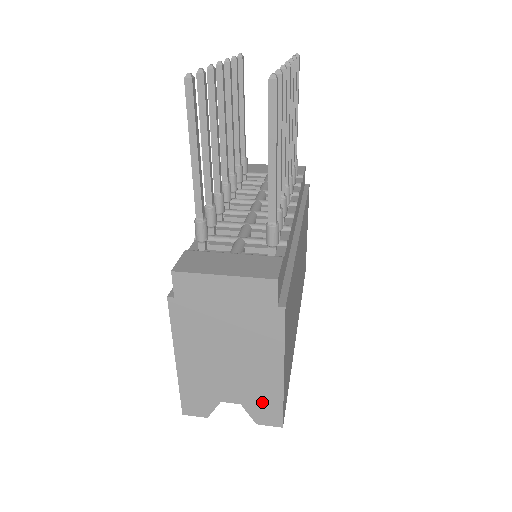
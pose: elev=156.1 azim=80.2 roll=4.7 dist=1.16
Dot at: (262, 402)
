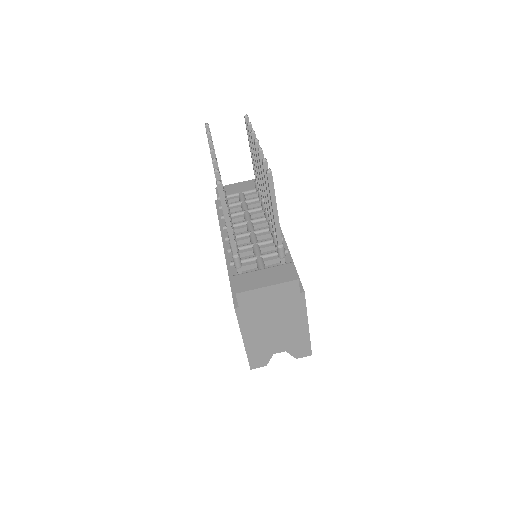
Dot at: (298, 346)
